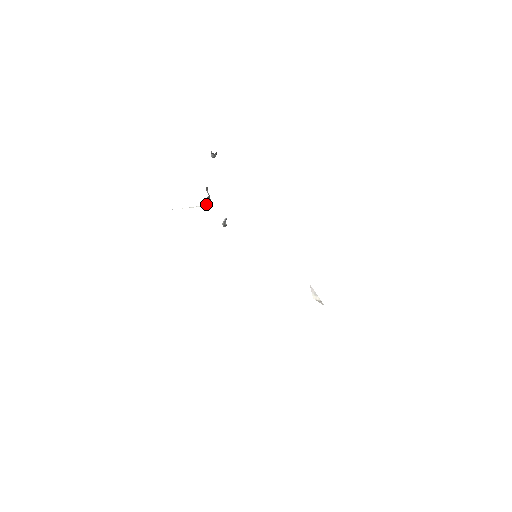
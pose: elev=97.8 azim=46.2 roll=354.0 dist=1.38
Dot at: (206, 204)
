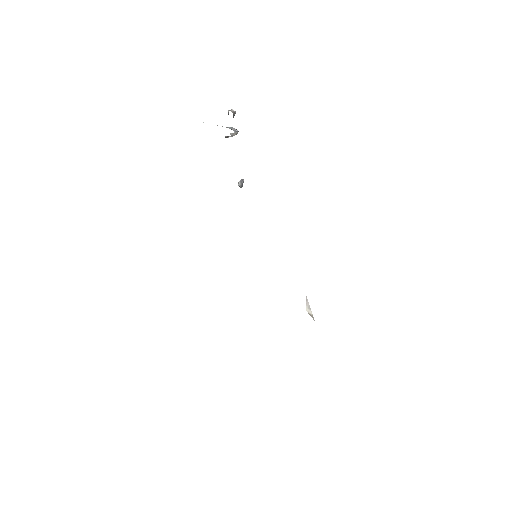
Dot at: occluded
